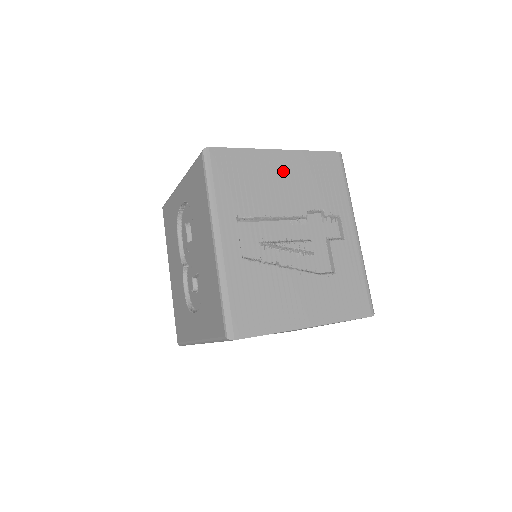
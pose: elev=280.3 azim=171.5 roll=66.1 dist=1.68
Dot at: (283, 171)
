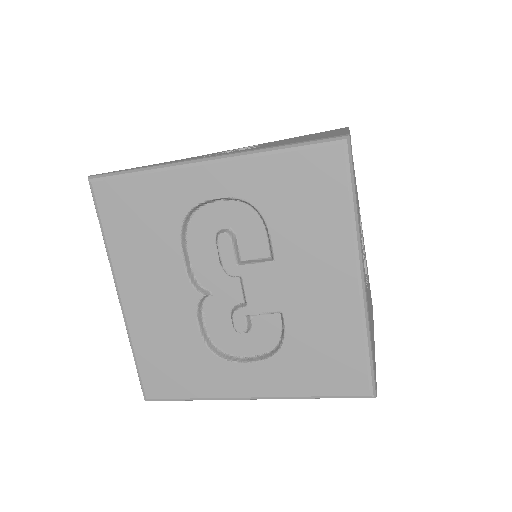
Dot at: occluded
